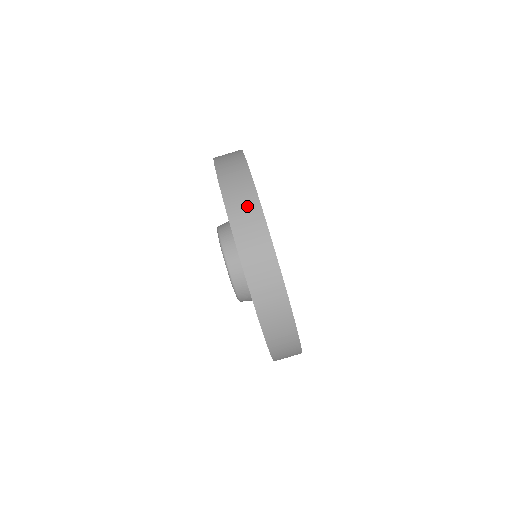
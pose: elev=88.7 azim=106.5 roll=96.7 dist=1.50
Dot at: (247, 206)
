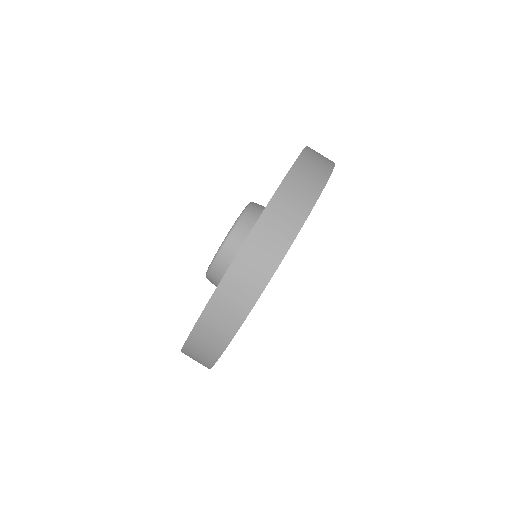
Dot at: occluded
